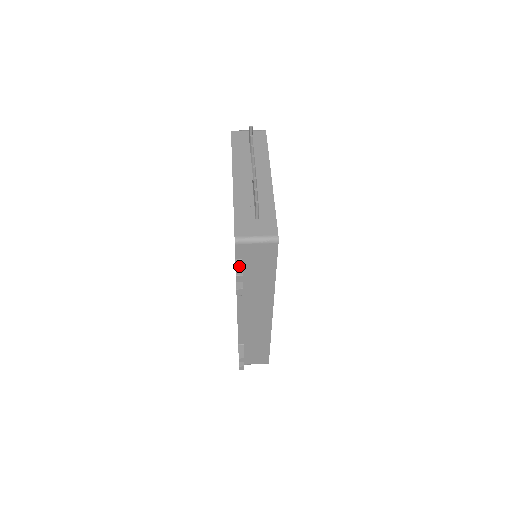
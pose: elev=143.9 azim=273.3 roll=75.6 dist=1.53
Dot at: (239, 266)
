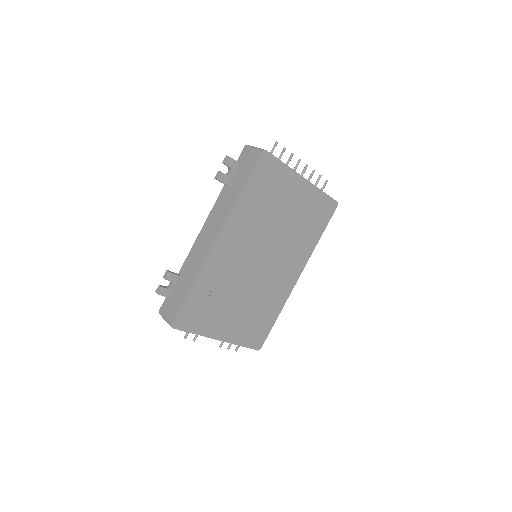
Dot at: occluded
